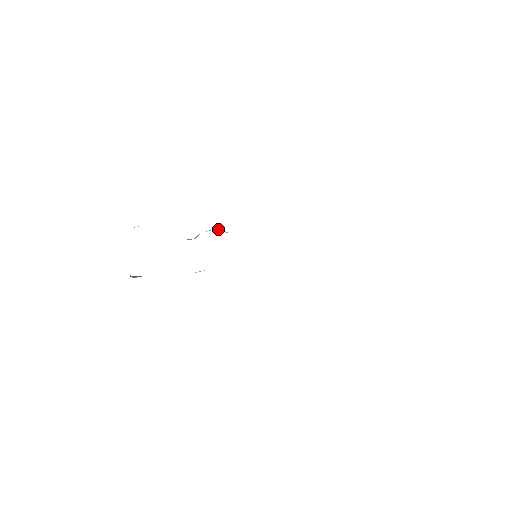
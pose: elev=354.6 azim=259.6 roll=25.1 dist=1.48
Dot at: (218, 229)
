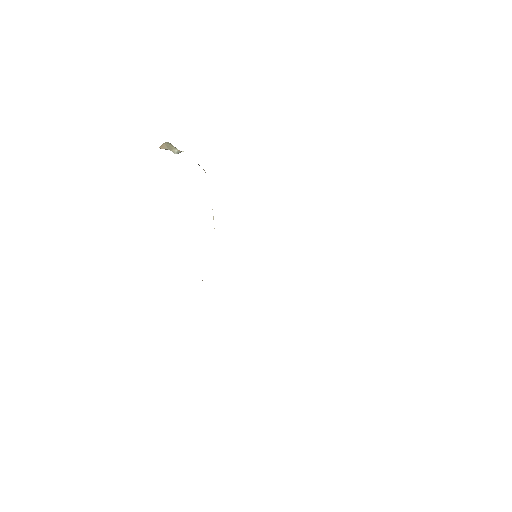
Dot at: occluded
